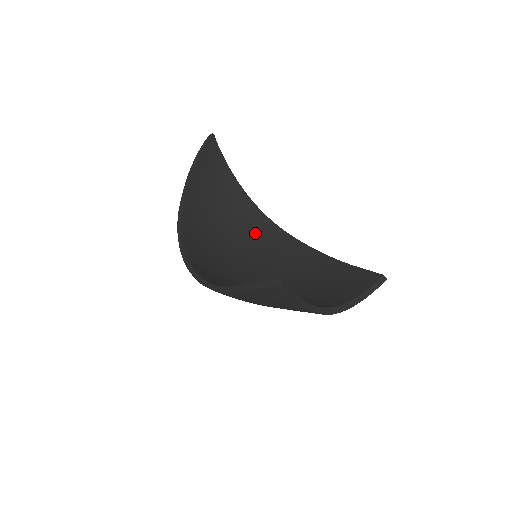
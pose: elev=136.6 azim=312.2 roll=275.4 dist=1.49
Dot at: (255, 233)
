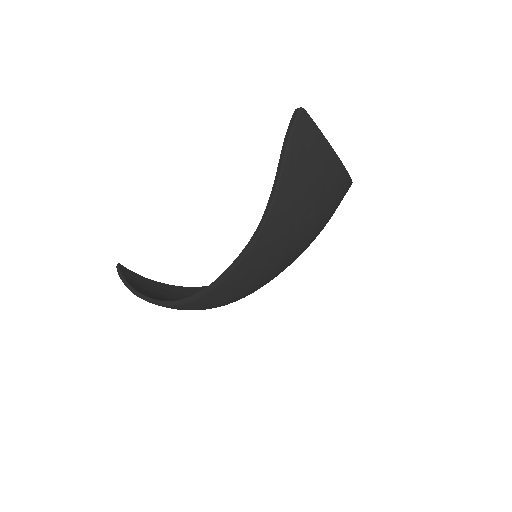
Dot at: occluded
